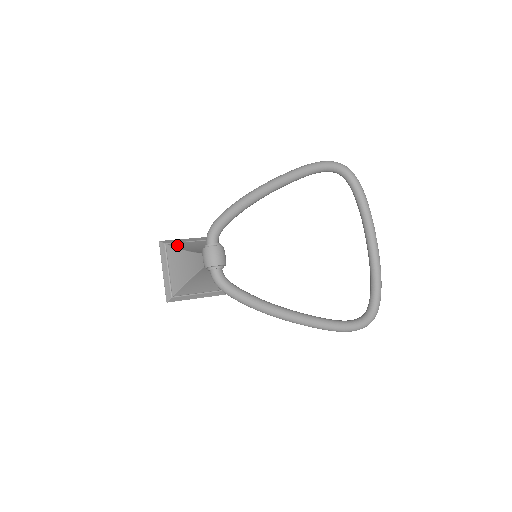
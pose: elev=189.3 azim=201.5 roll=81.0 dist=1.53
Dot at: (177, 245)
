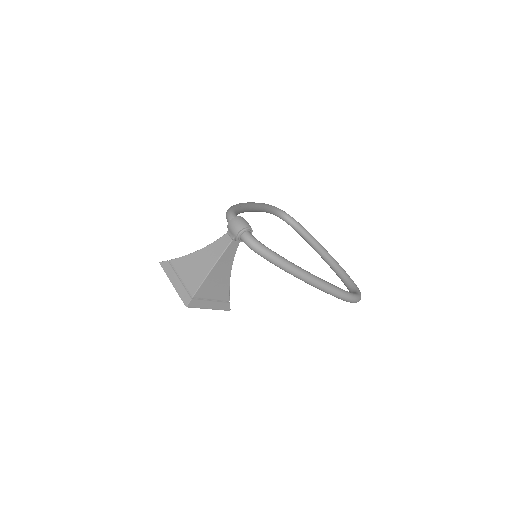
Dot at: occluded
